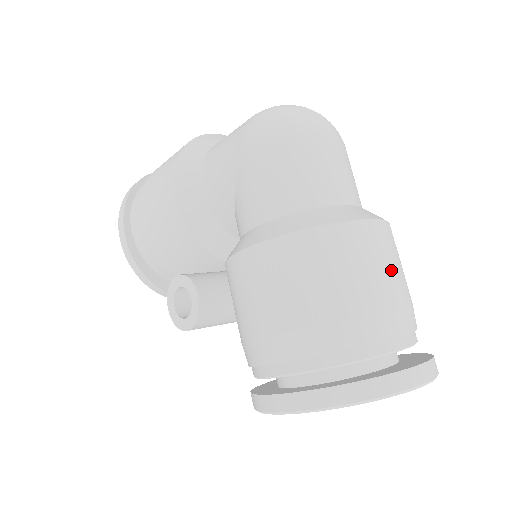
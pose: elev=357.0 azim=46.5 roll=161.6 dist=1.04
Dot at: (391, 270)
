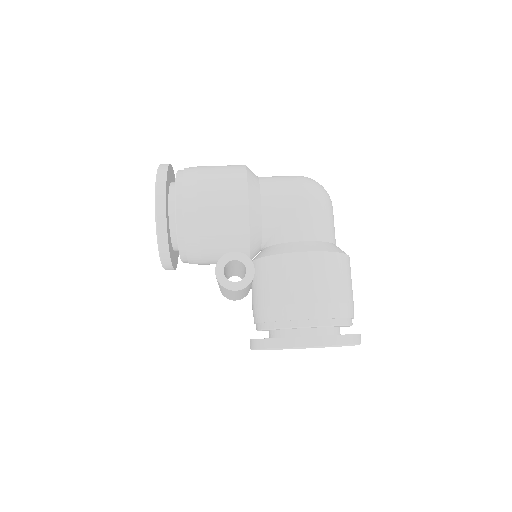
Dot at: occluded
